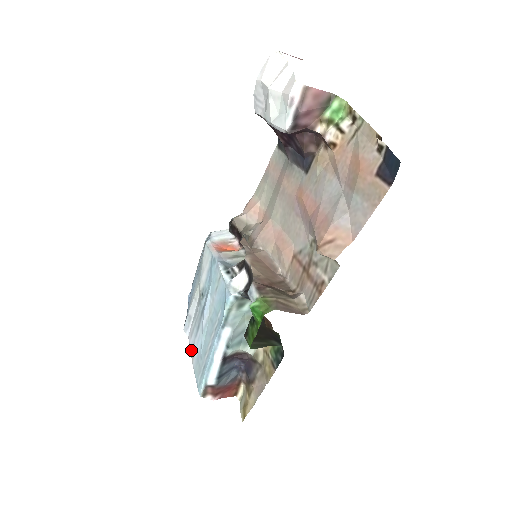
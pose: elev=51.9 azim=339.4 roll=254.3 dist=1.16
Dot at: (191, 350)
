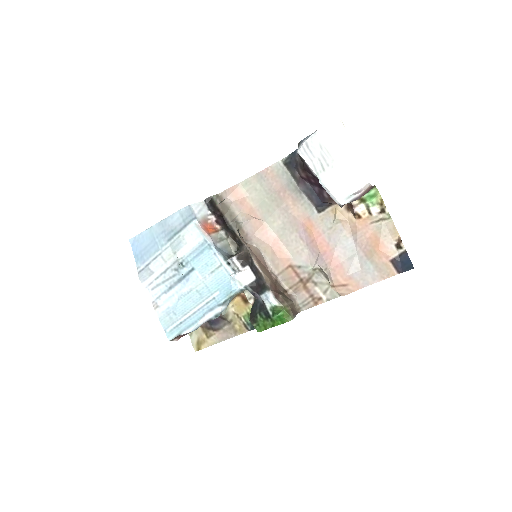
Dot at: (152, 300)
